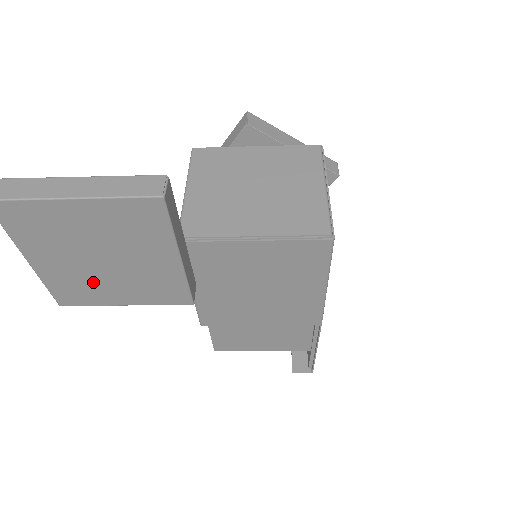
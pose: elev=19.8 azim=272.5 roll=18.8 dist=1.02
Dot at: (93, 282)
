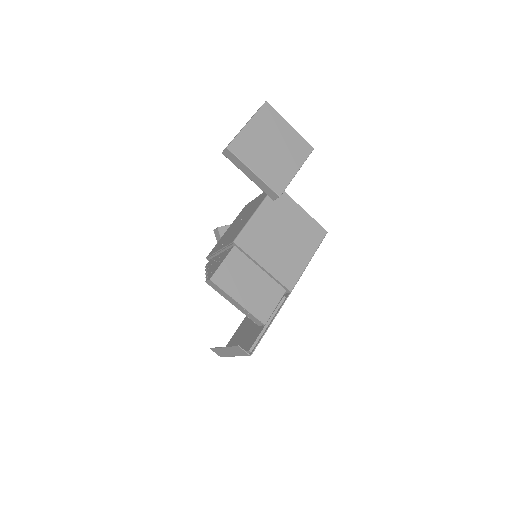
Dot at: (257, 151)
